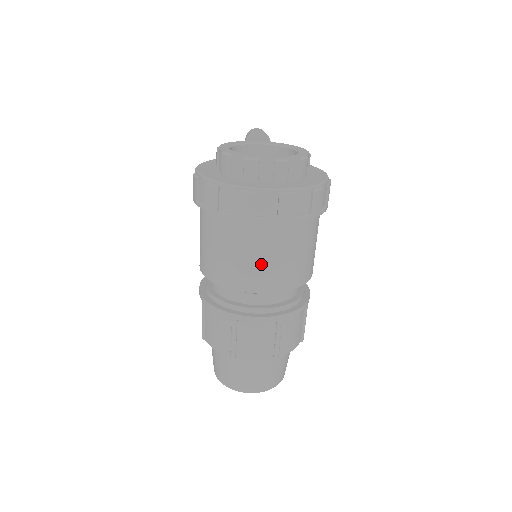
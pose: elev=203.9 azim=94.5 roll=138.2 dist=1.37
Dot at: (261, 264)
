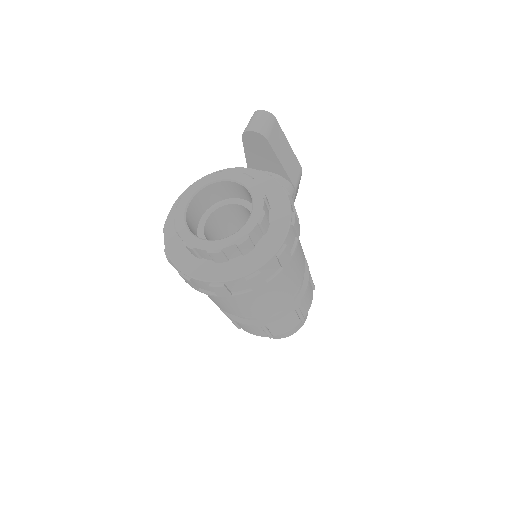
Dot at: (225, 305)
